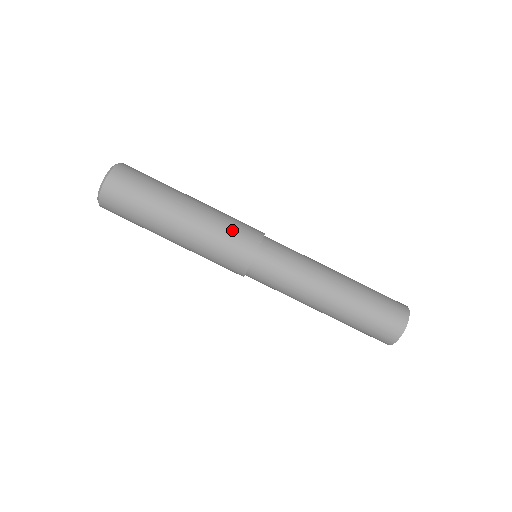
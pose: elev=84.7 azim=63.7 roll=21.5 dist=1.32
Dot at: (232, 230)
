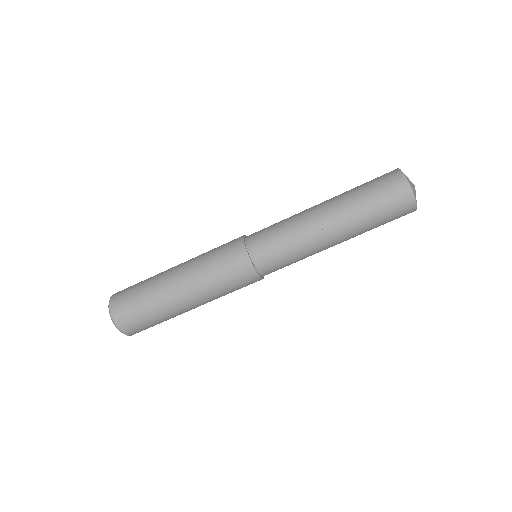
Dot at: (217, 253)
